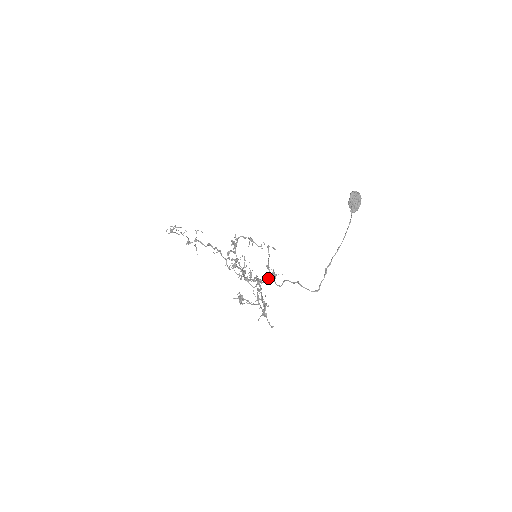
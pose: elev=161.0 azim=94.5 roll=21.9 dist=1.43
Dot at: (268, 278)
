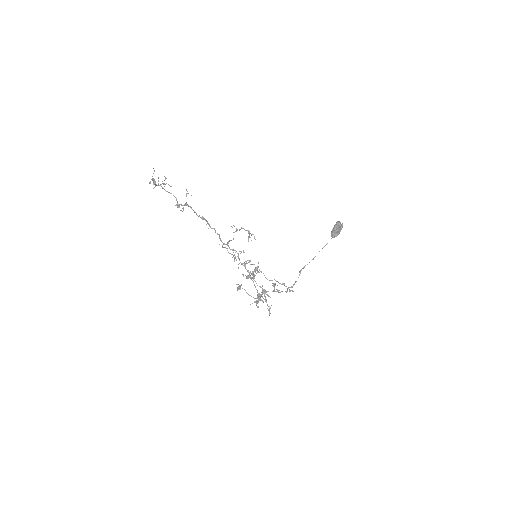
Dot at: (272, 291)
